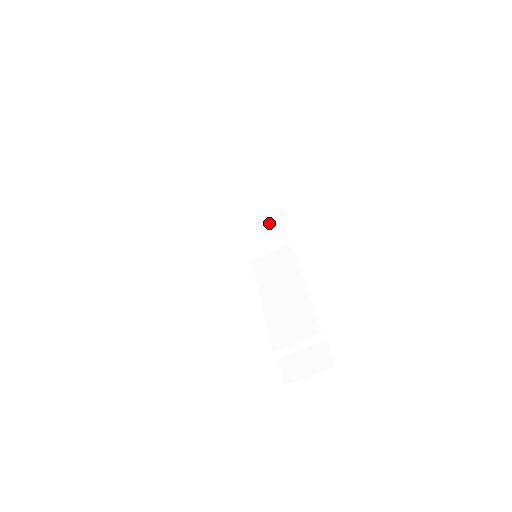
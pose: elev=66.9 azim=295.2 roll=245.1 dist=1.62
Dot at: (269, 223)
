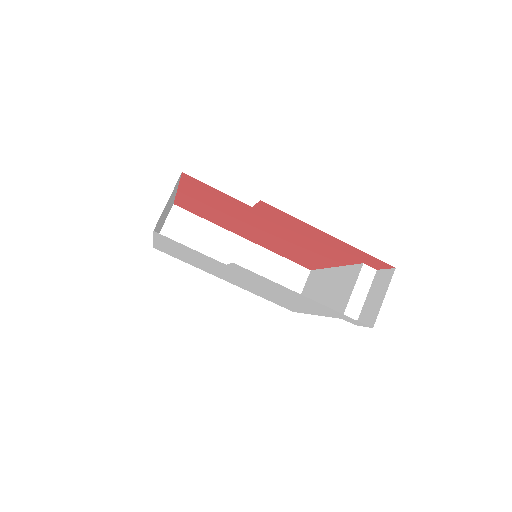
Dot at: (274, 264)
